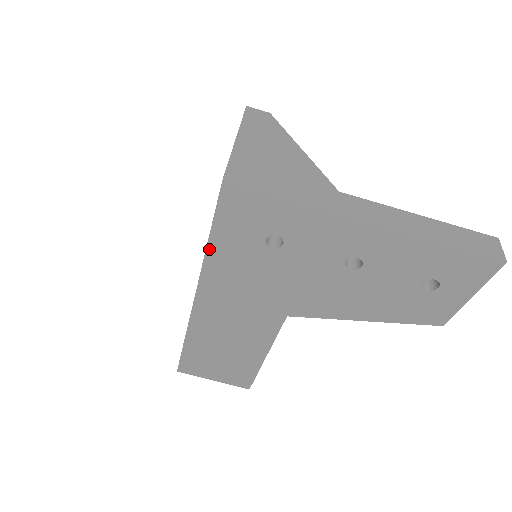
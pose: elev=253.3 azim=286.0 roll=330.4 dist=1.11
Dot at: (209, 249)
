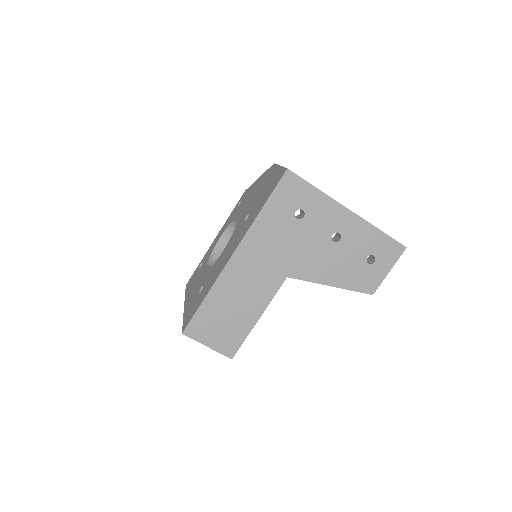
Dot at: (261, 213)
